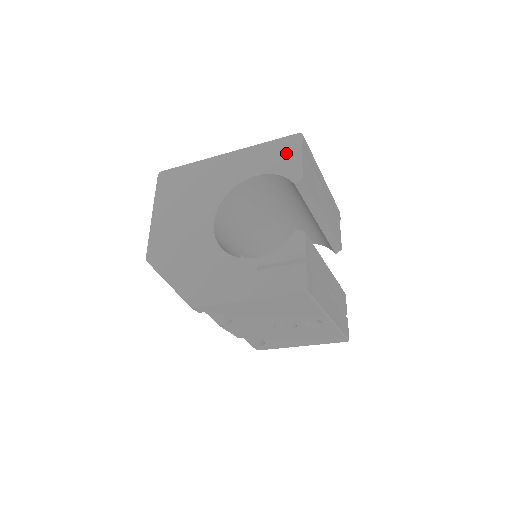
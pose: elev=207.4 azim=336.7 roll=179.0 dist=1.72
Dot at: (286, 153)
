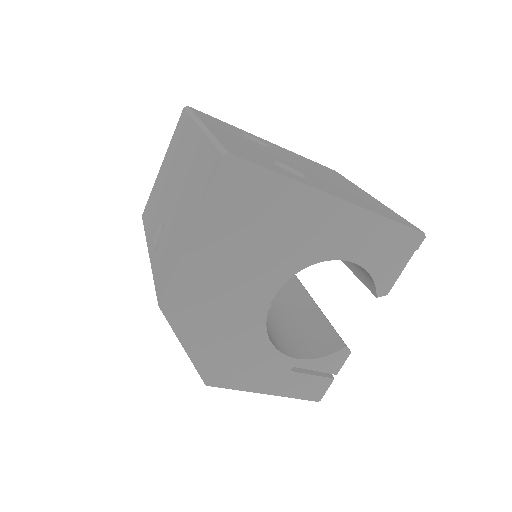
Dot at: (396, 252)
